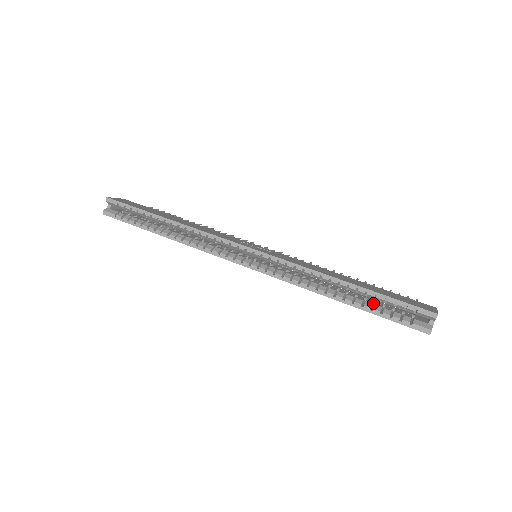
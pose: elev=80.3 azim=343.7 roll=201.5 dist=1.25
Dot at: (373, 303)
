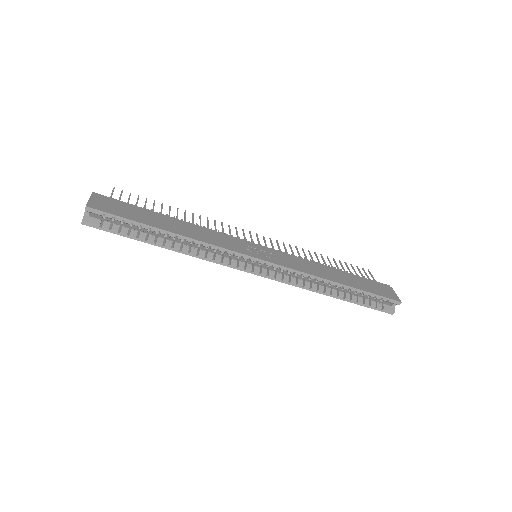
Dot at: (355, 293)
